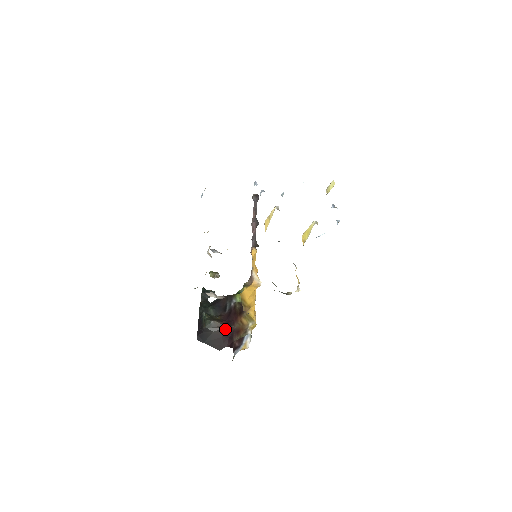
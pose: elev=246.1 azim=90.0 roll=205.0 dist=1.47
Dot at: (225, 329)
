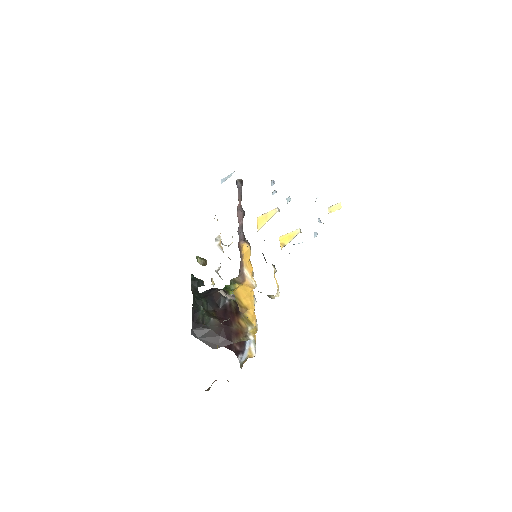
Dot at: (223, 328)
